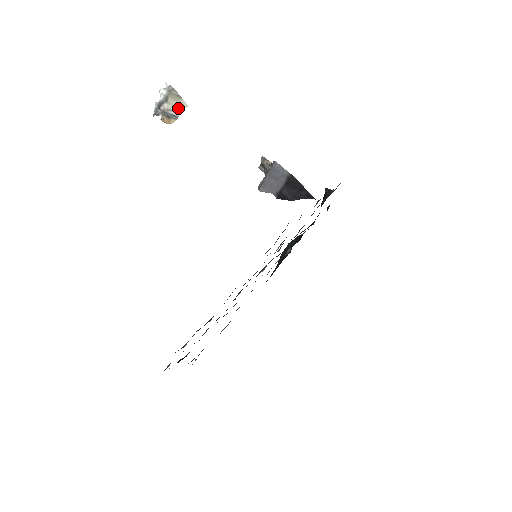
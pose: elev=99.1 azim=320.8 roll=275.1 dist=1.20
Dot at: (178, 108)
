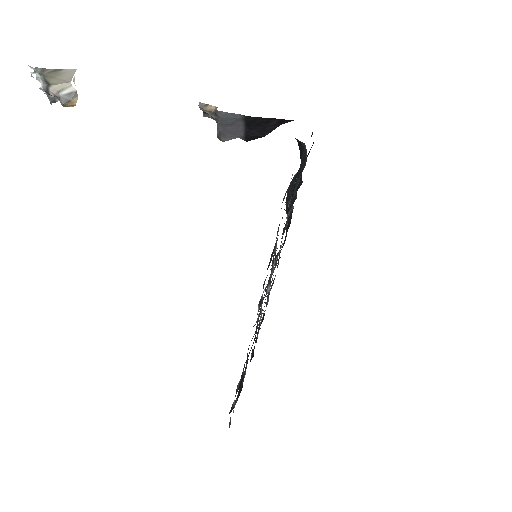
Dot at: (67, 80)
